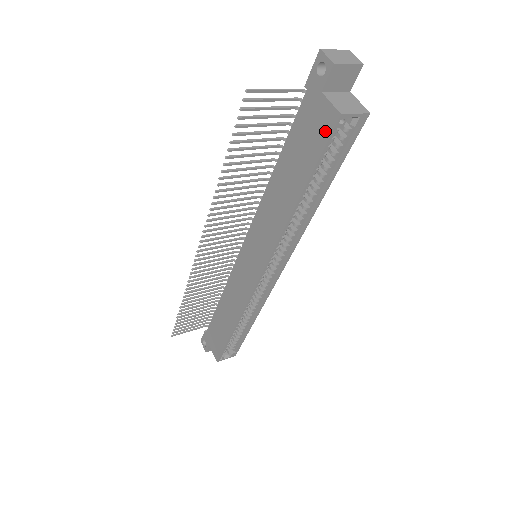
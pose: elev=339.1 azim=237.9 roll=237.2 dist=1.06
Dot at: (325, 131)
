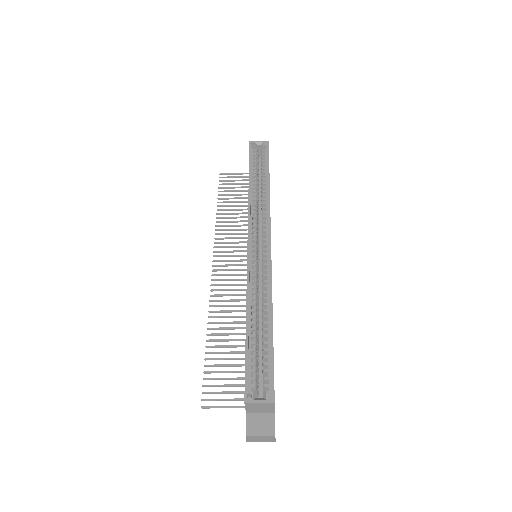
Dot at: occluded
